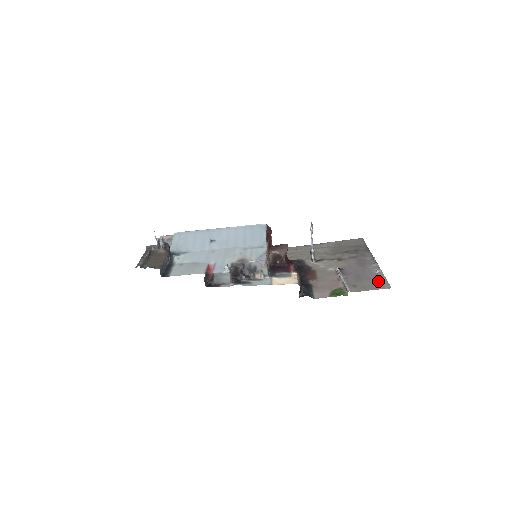
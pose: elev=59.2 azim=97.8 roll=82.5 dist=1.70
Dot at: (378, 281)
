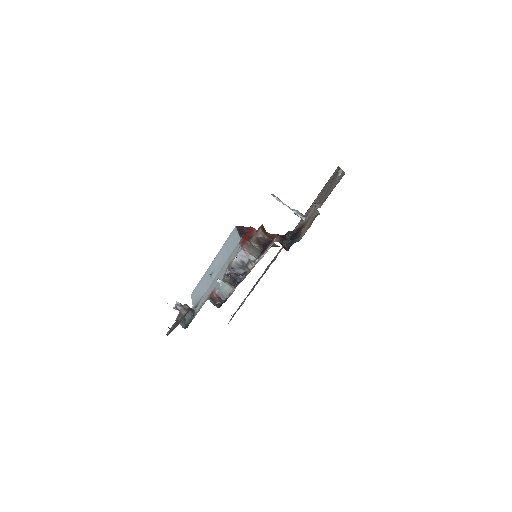
Dot at: (338, 180)
